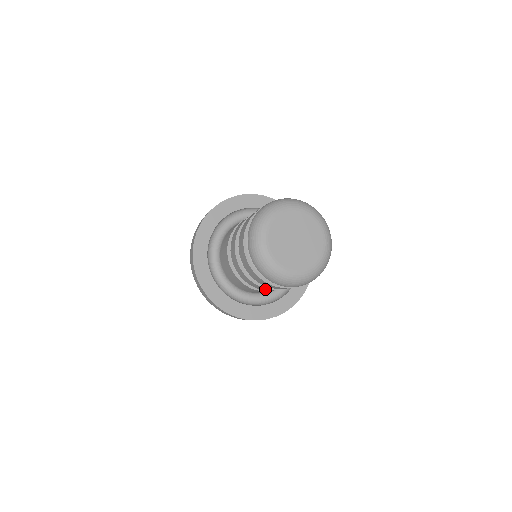
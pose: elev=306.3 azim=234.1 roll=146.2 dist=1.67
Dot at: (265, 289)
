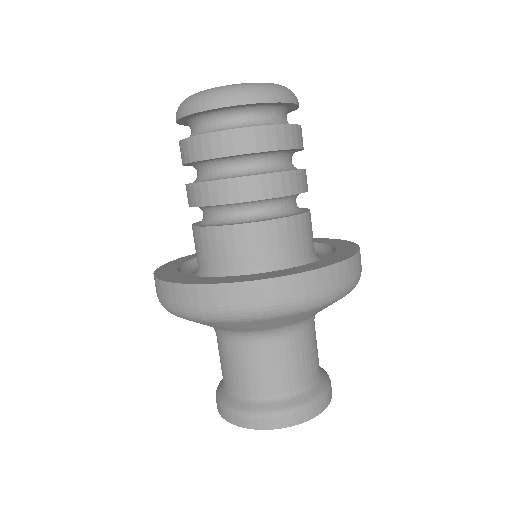
Dot at: (219, 191)
